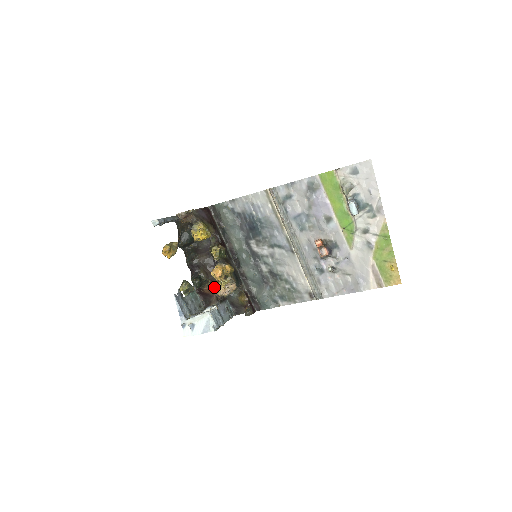
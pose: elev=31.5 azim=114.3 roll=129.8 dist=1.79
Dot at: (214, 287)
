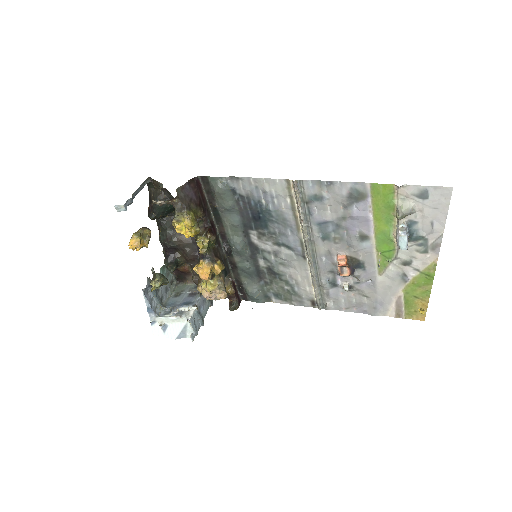
Dot at: (194, 273)
